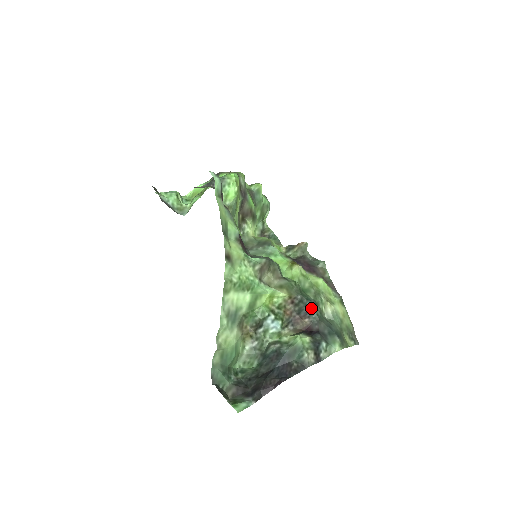
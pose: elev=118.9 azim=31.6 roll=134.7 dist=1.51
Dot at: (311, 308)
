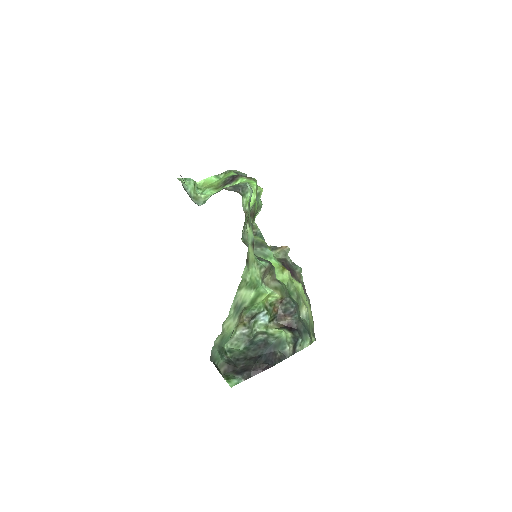
Dot at: (295, 310)
